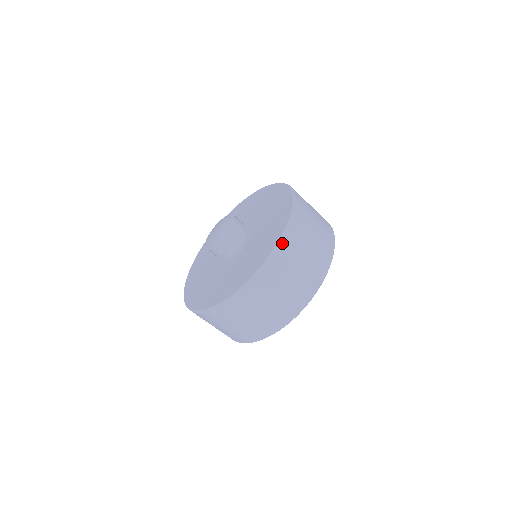
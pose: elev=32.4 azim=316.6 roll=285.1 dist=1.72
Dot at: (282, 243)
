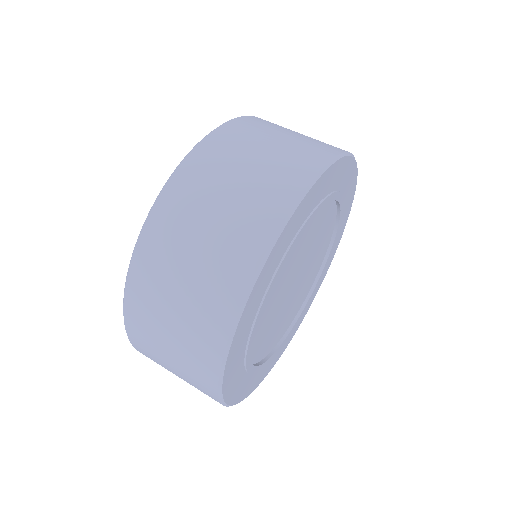
Dot at: (189, 159)
